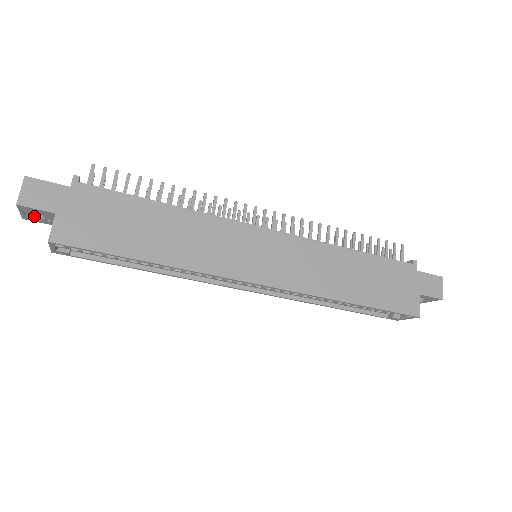
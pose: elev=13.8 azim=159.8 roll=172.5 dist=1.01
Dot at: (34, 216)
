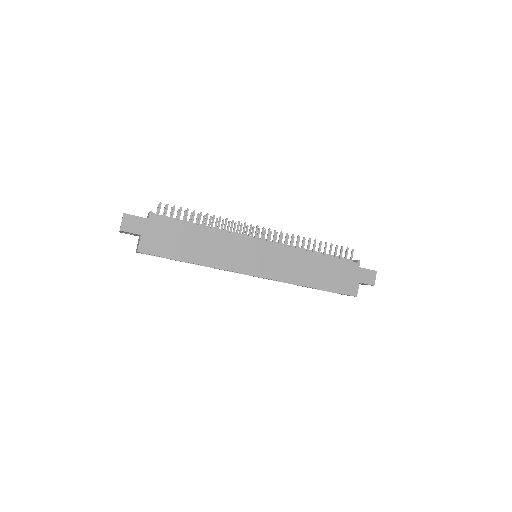
Dot at: (127, 233)
